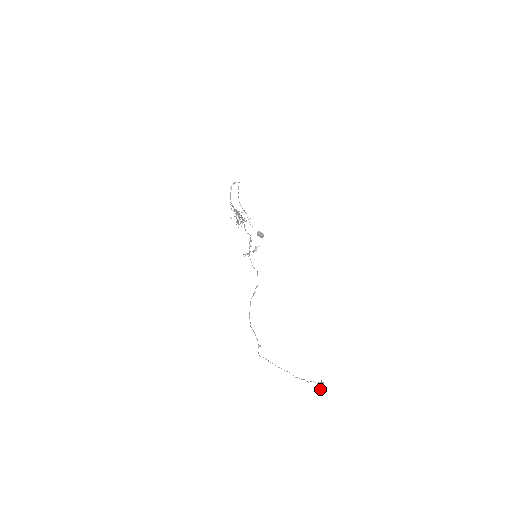
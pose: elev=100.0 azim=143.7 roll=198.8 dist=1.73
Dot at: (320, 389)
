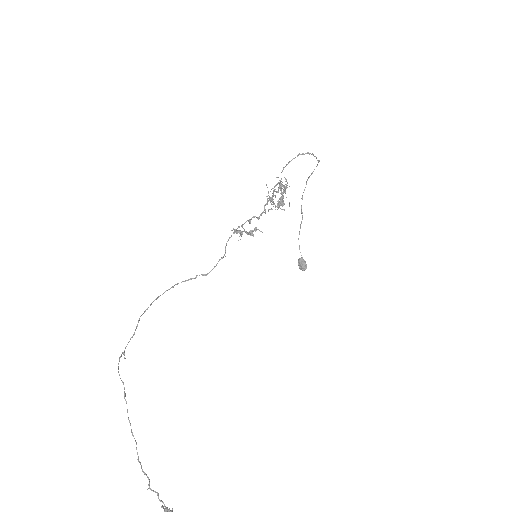
Dot at: out of frame
